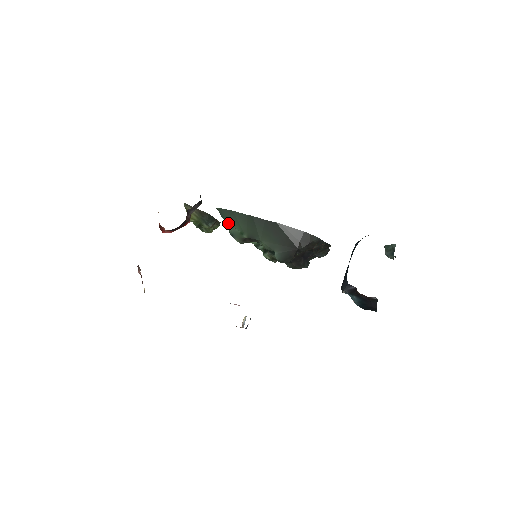
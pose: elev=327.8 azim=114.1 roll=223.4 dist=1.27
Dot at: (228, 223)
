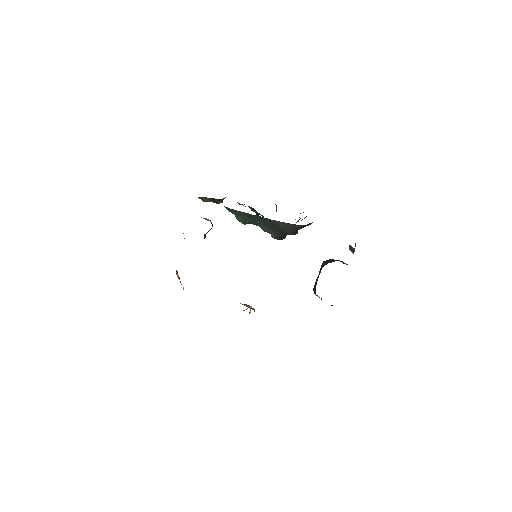
Dot at: (234, 214)
